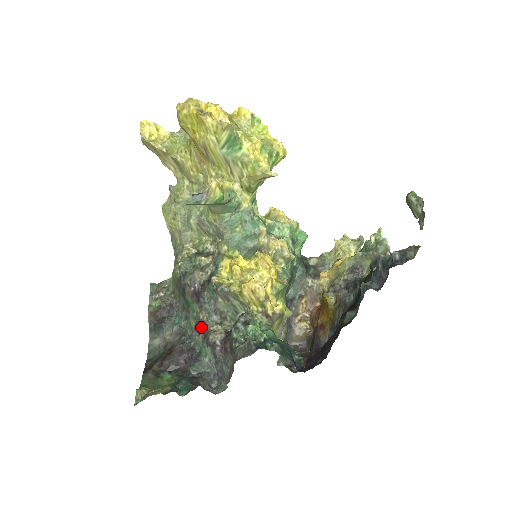
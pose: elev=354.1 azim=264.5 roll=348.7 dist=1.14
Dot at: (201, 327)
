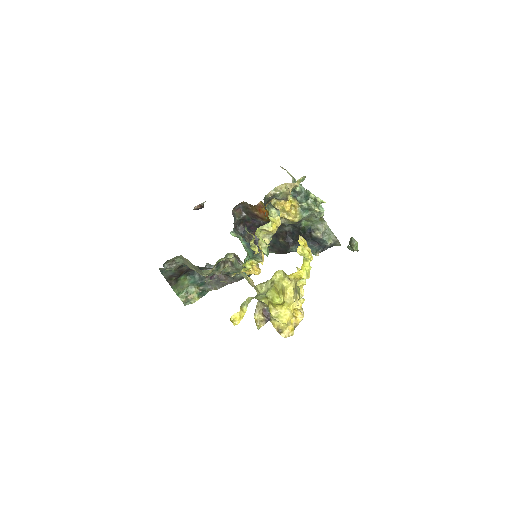
Dot at: occluded
